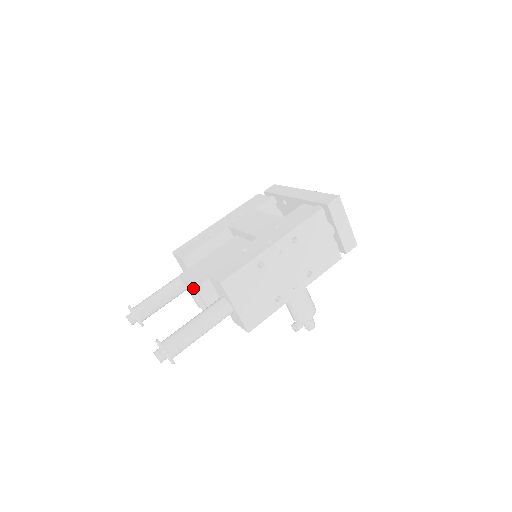
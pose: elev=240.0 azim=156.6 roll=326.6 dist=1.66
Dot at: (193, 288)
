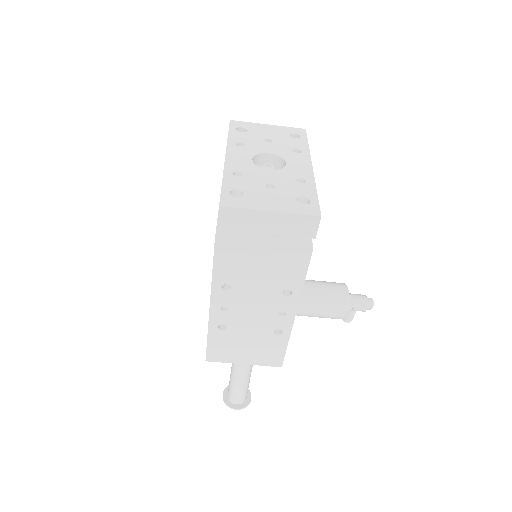
Dot at: occluded
